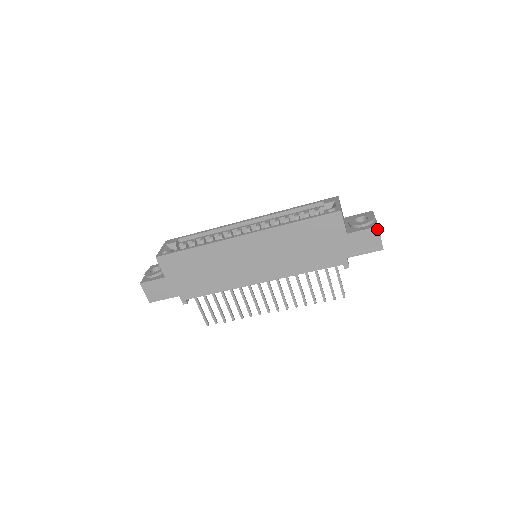
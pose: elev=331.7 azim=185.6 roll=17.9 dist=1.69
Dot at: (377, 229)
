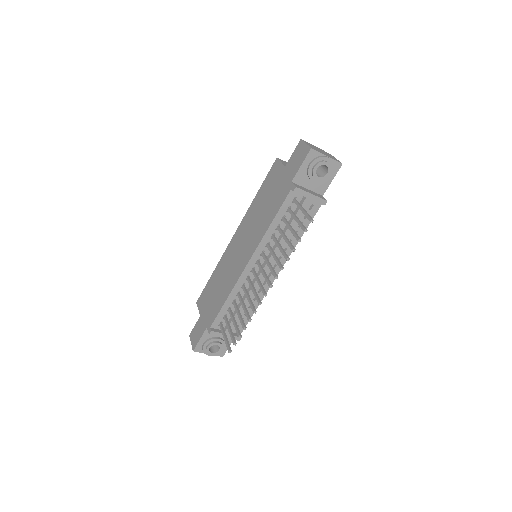
Dot at: (301, 142)
